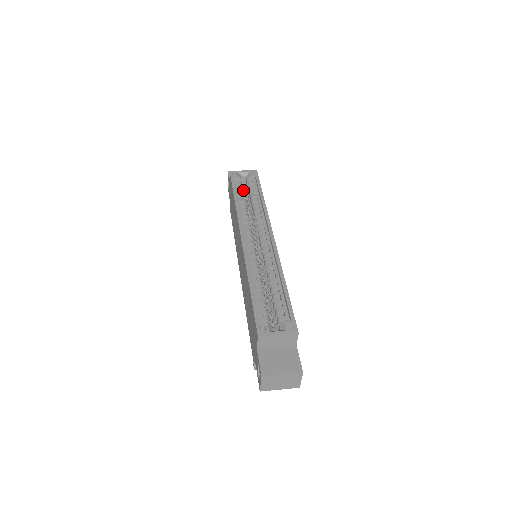
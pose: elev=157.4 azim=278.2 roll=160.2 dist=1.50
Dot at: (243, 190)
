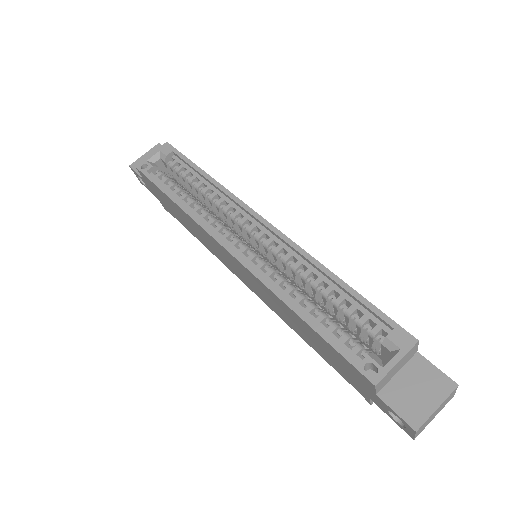
Dot at: occluded
